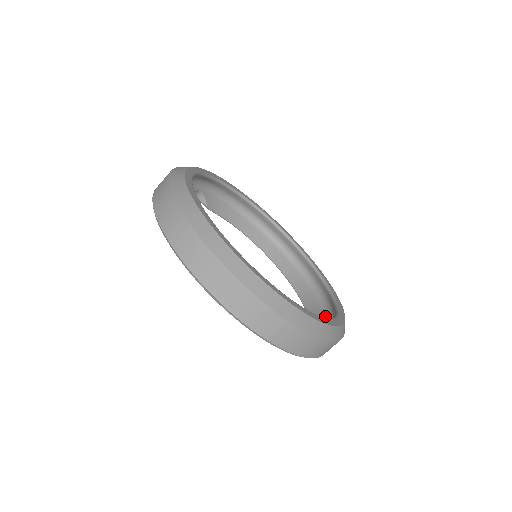
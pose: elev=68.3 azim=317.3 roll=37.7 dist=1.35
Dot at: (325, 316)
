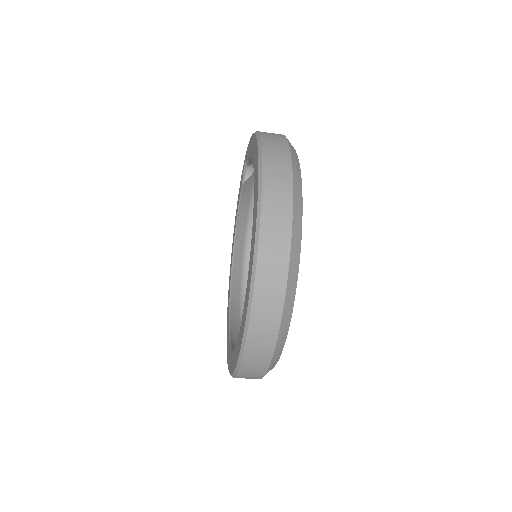
Dot at: occluded
